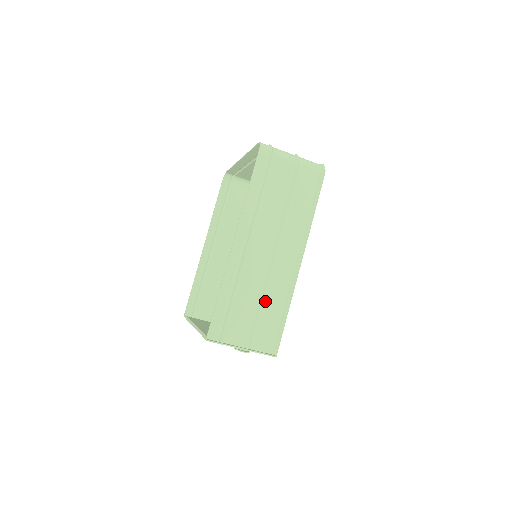
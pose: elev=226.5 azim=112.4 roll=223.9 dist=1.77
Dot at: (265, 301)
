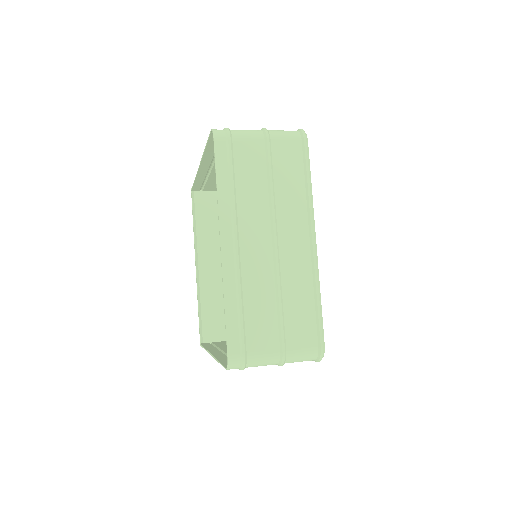
Dot at: occluded
